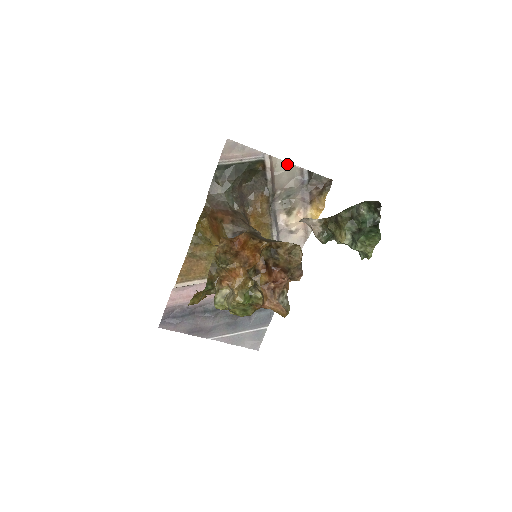
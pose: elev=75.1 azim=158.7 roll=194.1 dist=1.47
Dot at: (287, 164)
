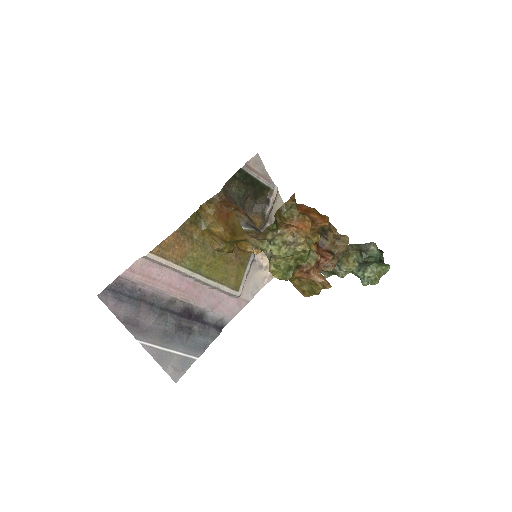
Dot at: occluded
